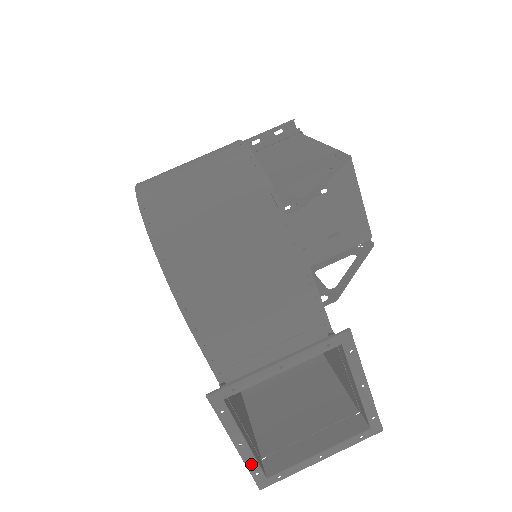
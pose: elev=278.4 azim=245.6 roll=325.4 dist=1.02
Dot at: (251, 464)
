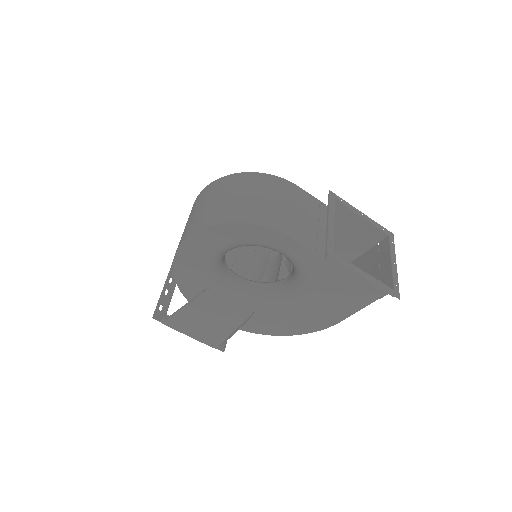
Dot at: (380, 285)
